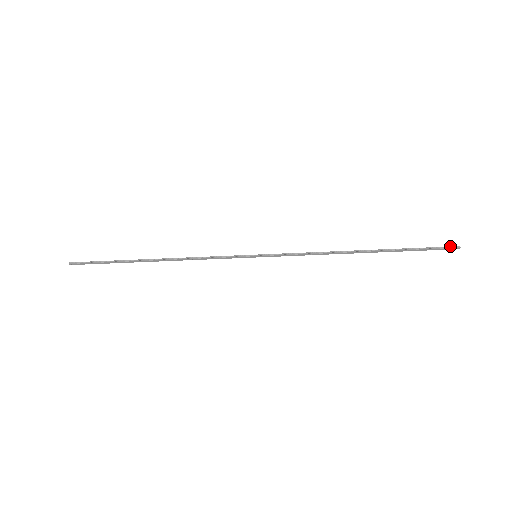
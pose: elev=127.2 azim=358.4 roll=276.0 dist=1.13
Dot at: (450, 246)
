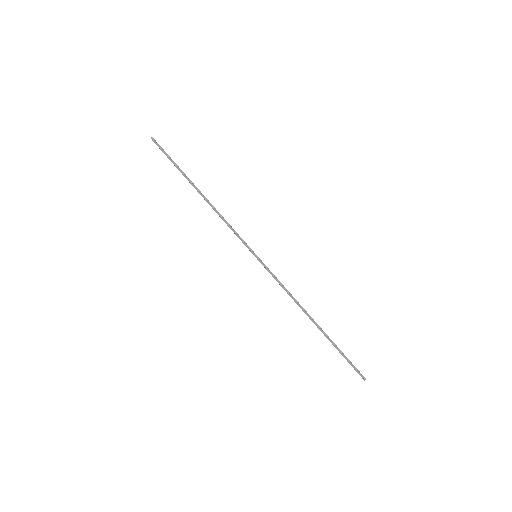
Dot at: occluded
